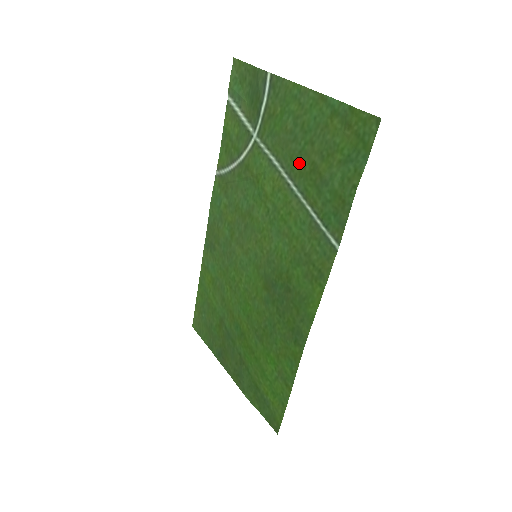
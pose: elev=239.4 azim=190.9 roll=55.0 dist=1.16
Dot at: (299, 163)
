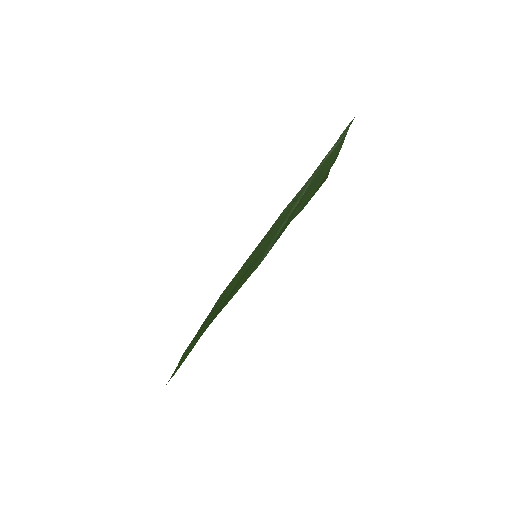
Dot at: occluded
